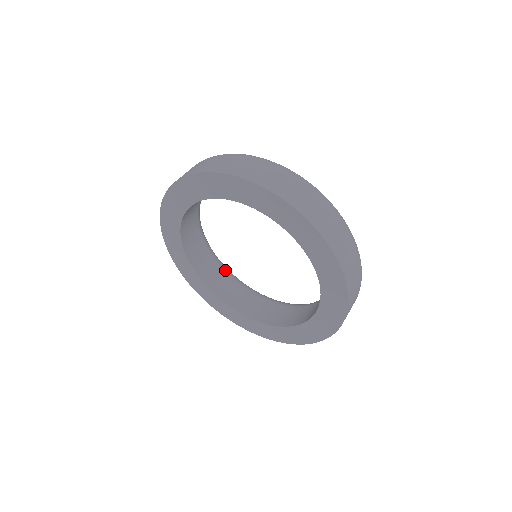
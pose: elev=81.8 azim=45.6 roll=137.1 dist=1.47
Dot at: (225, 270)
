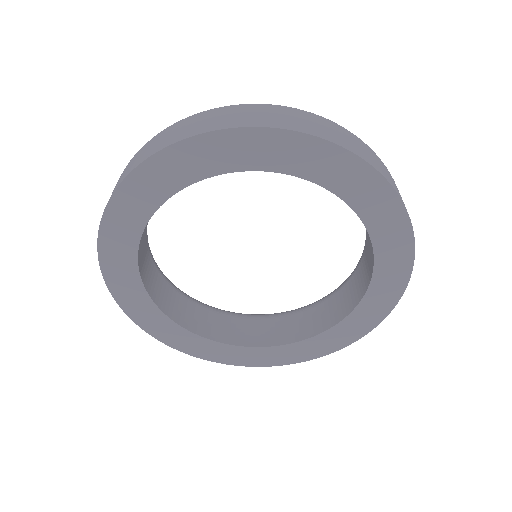
Dot at: (247, 316)
